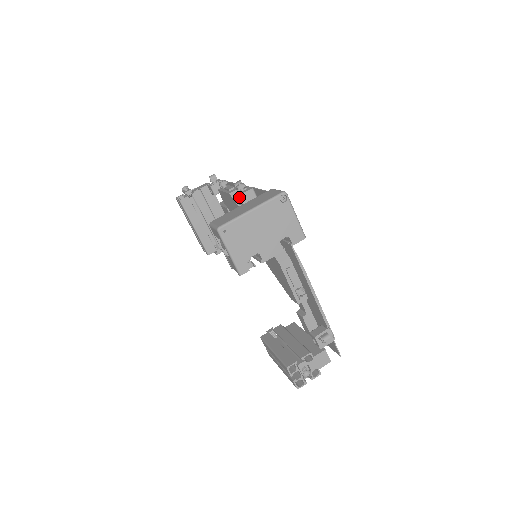
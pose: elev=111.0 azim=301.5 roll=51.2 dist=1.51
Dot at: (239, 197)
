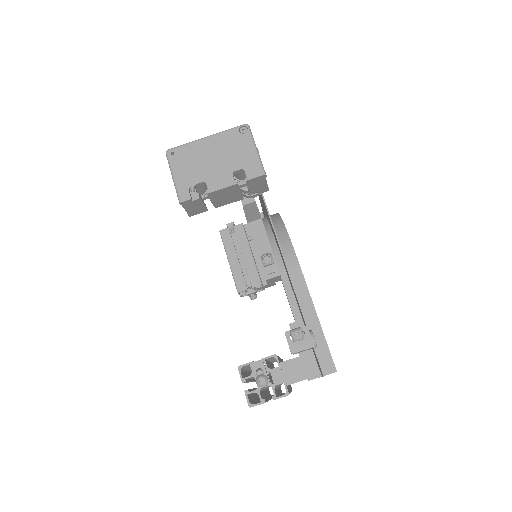
Dot at: occluded
